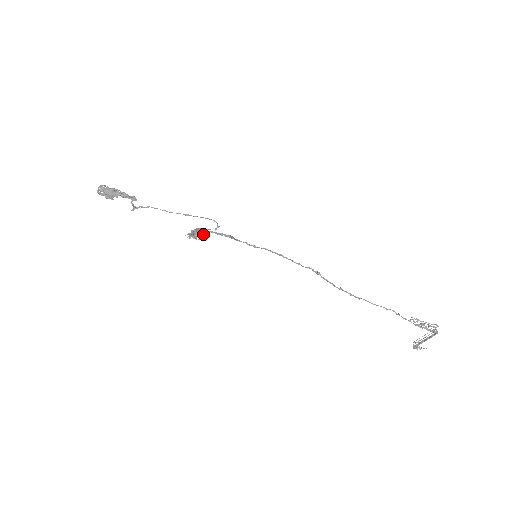
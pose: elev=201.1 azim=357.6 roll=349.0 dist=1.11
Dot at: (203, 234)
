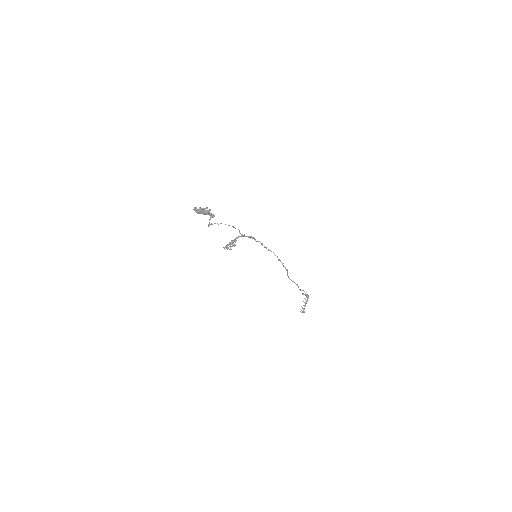
Dot at: occluded
